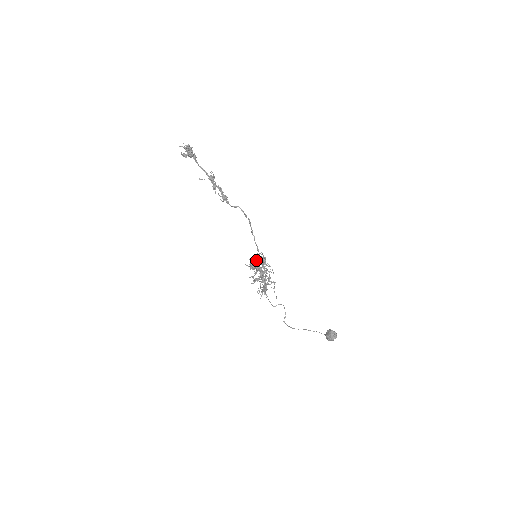
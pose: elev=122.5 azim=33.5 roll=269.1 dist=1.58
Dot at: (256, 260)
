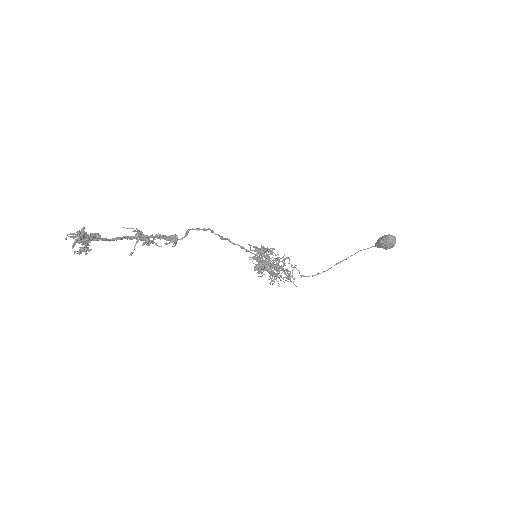
Dot at: (253, 259)
